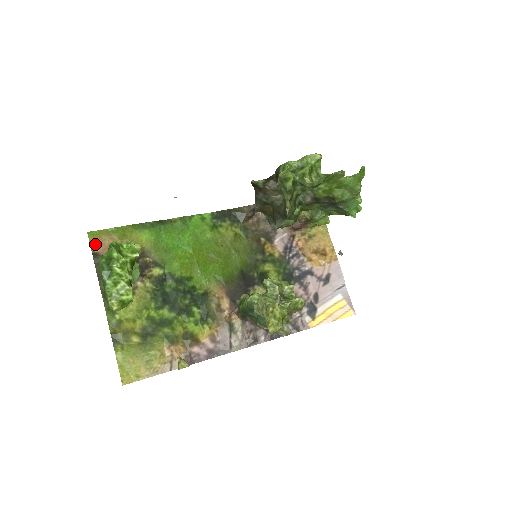
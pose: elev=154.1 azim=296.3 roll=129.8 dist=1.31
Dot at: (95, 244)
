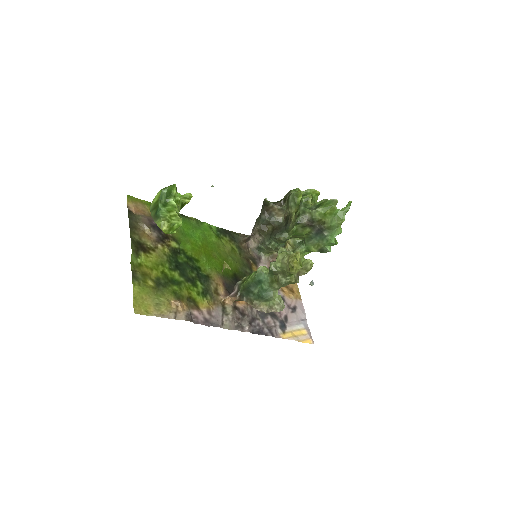
Dot at: (131, 205)
